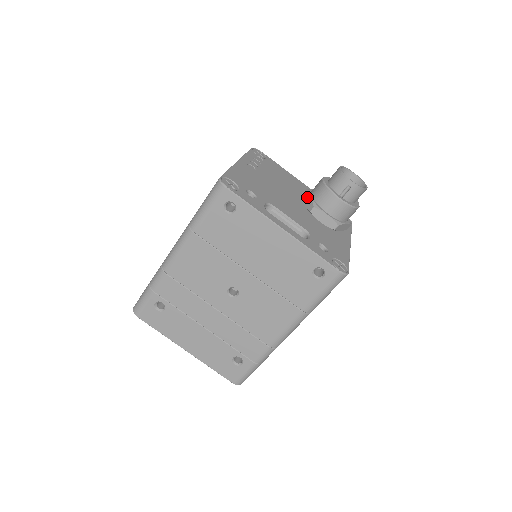
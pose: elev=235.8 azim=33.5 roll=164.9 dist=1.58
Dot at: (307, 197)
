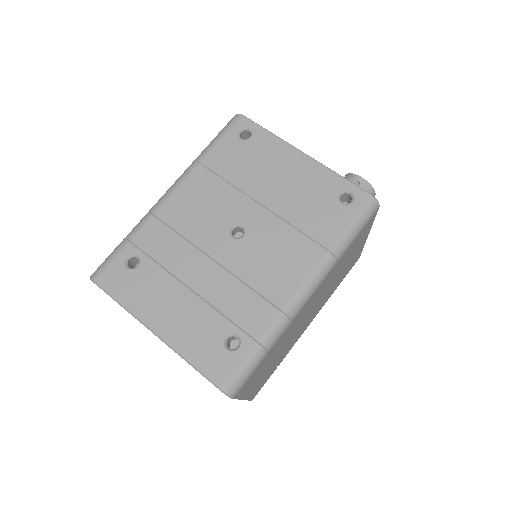
Dot at: occluded
